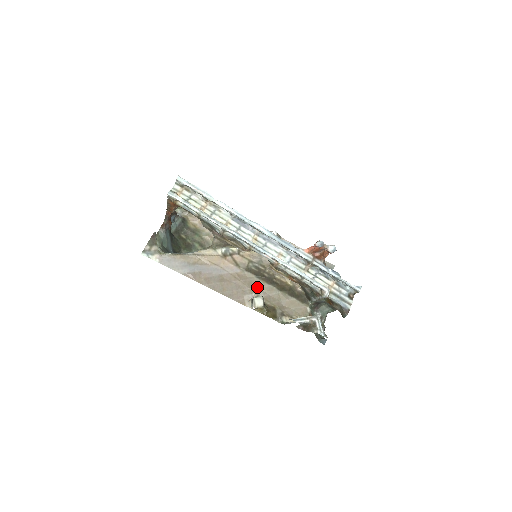
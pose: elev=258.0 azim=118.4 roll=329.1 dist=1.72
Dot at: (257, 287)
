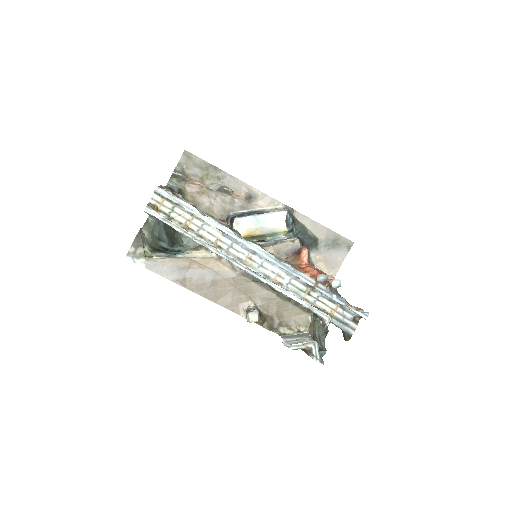
Dot at: (254, 294)
